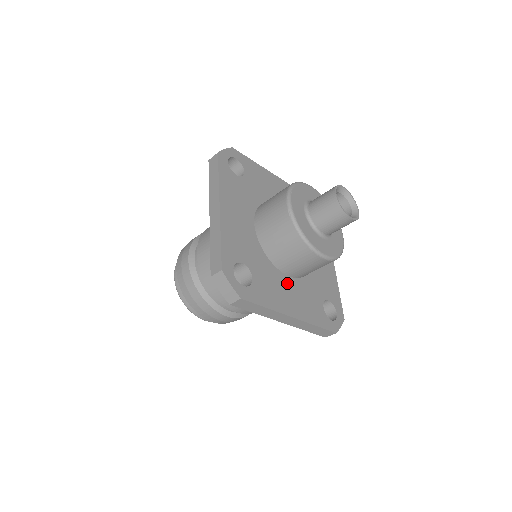
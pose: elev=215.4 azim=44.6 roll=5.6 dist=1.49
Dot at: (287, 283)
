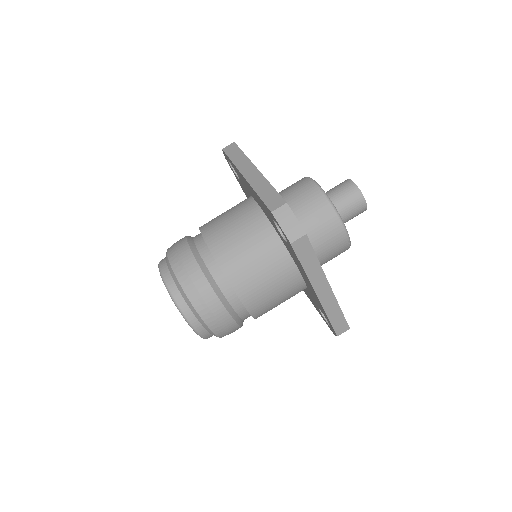
Dot at: occluded
